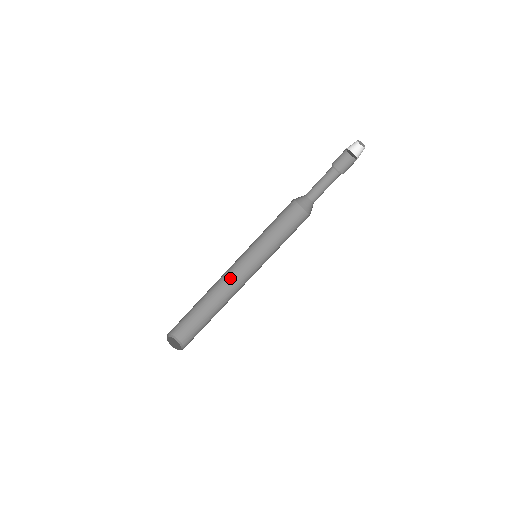
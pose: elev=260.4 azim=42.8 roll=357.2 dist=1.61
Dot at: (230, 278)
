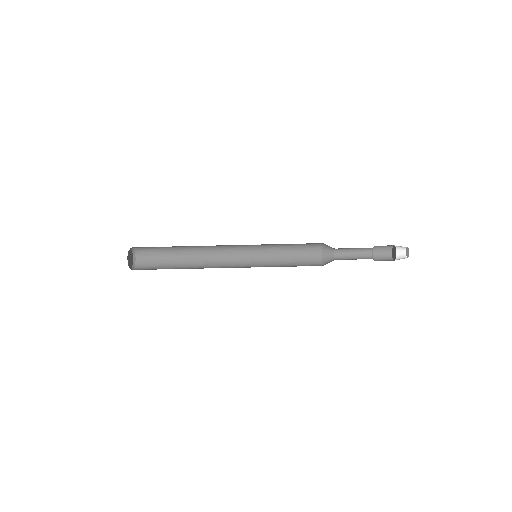
Dot at: (220, 249)
